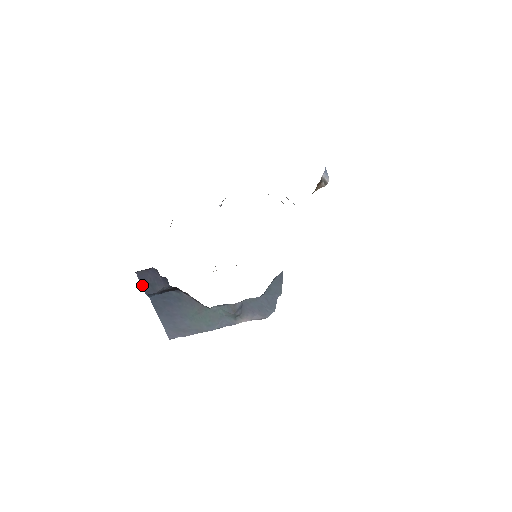
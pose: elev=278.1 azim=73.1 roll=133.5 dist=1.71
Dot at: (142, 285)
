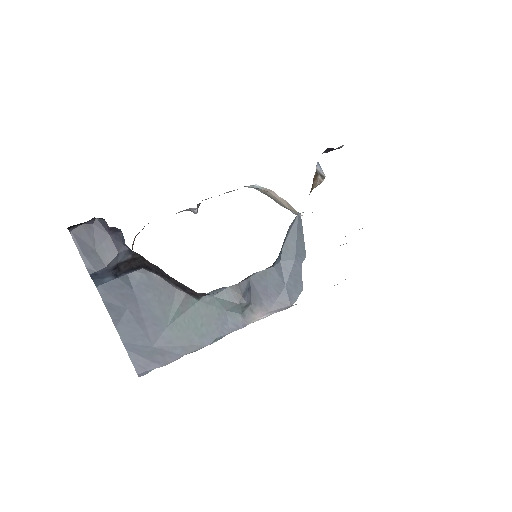
Dot at: (82, 256)
